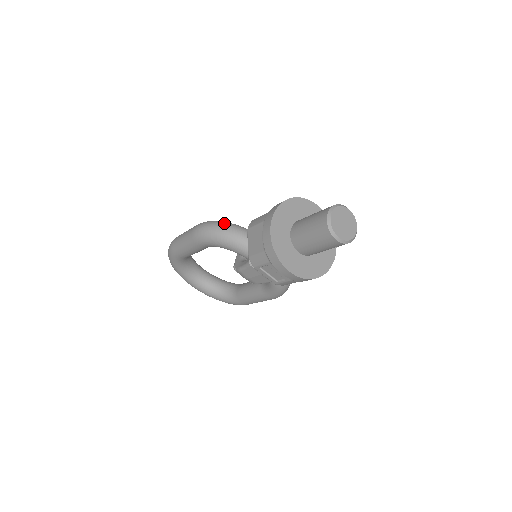
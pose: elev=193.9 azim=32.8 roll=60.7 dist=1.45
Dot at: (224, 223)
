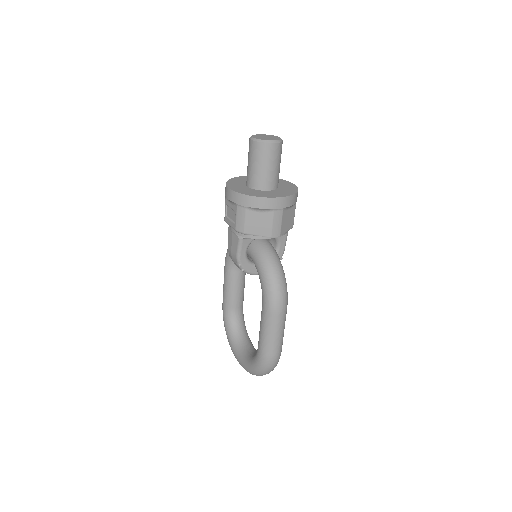
Dot at: occluded
